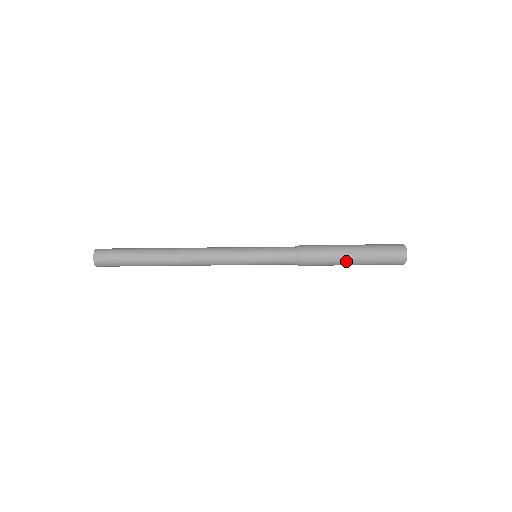
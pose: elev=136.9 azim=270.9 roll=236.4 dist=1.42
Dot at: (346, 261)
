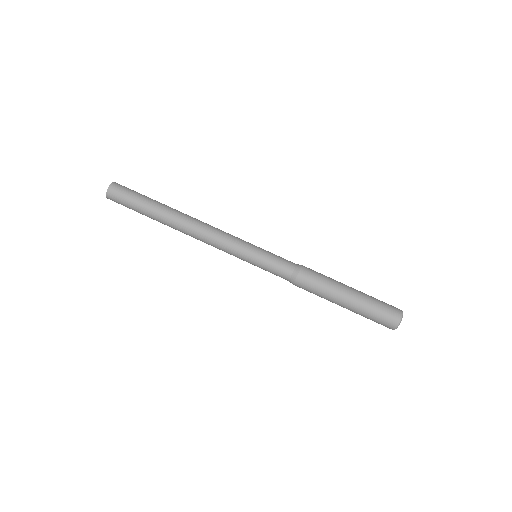
Dot at: (336, 303)
